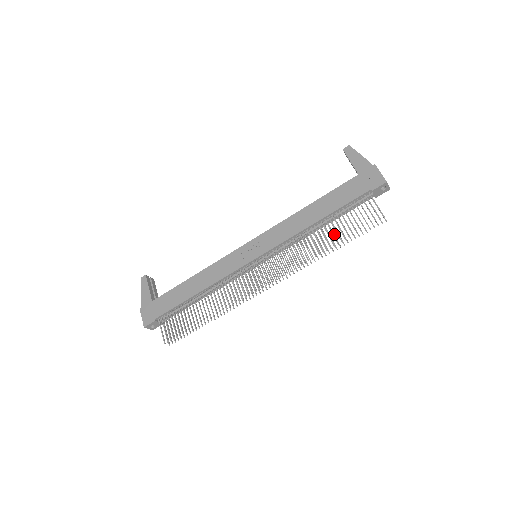
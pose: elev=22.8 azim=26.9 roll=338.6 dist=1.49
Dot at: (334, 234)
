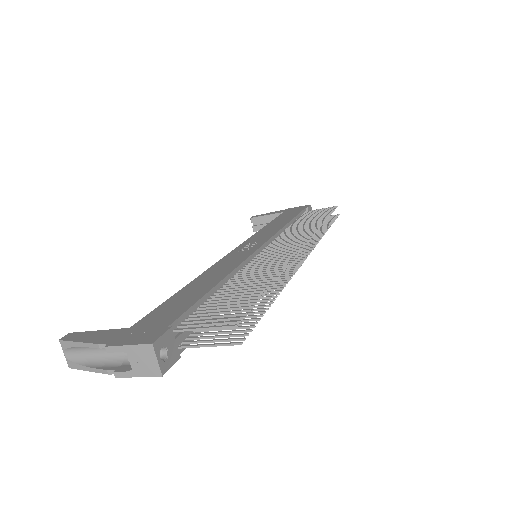
Dot at: occluded
